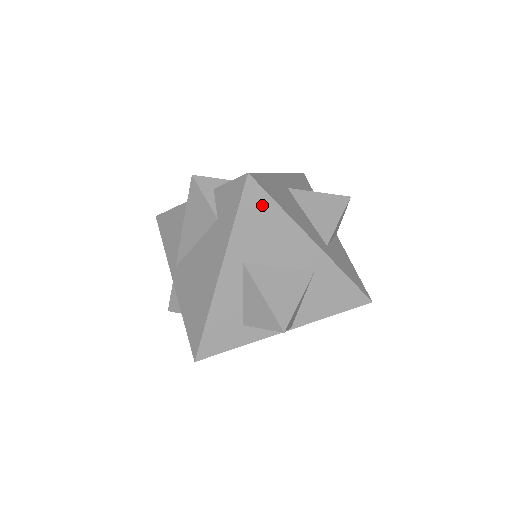
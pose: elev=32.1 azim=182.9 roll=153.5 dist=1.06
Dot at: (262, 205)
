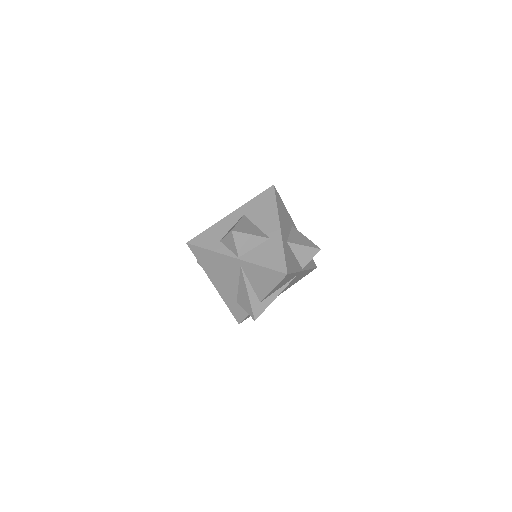
Dot at: (270, 198)
